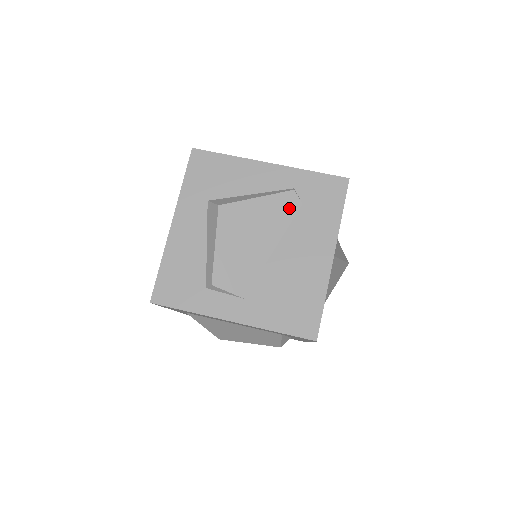
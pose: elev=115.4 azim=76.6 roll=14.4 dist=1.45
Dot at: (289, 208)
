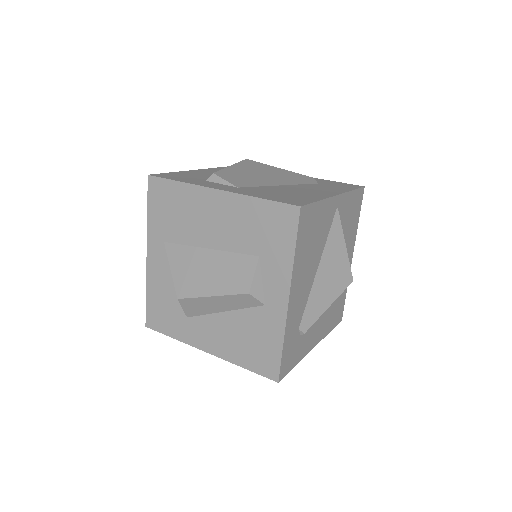
Dot at: (305, 180)
